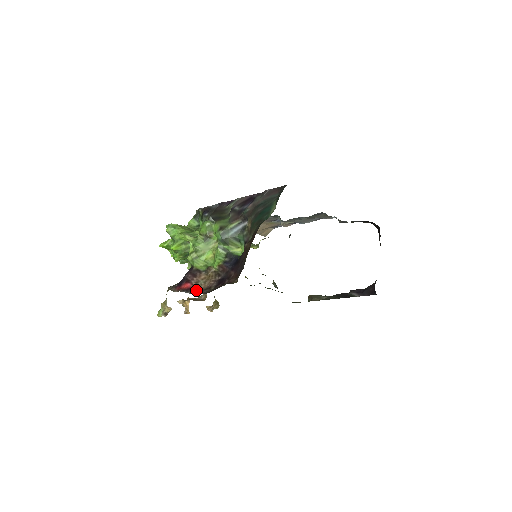
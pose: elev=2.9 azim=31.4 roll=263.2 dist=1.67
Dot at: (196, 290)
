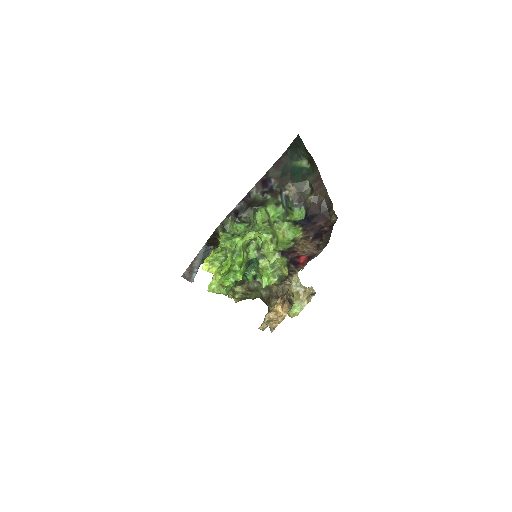
Dot at: (314, 253)
